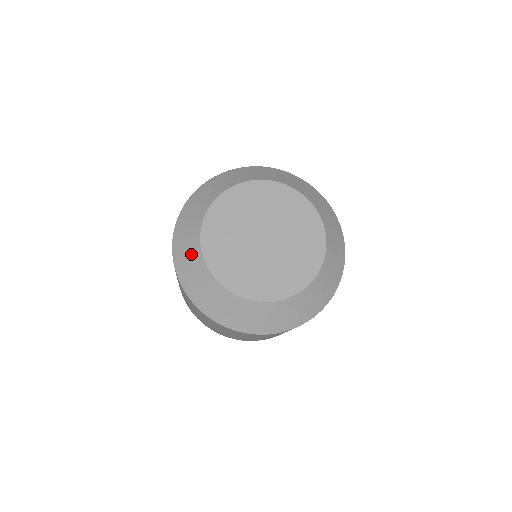
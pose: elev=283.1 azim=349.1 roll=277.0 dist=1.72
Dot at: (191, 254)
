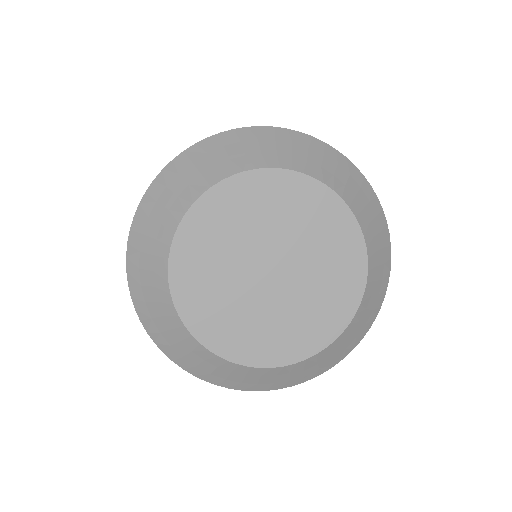
Dot at: (177, 337)
